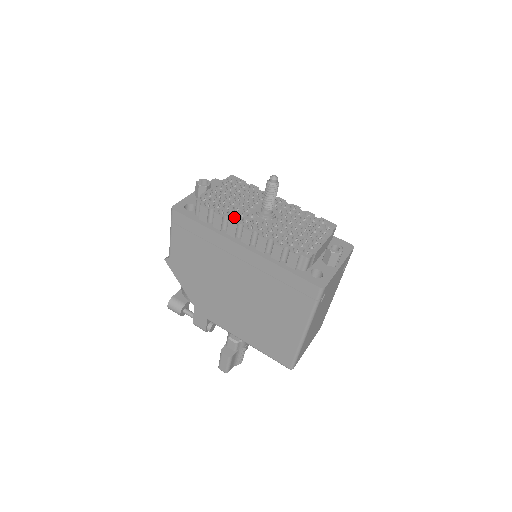
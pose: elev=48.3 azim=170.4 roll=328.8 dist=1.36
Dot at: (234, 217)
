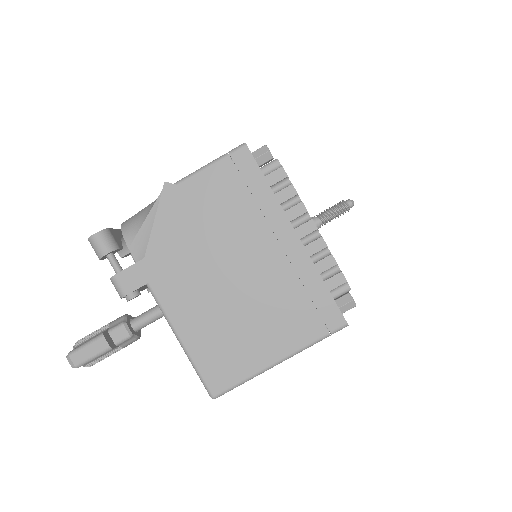
Dot at: occluded
